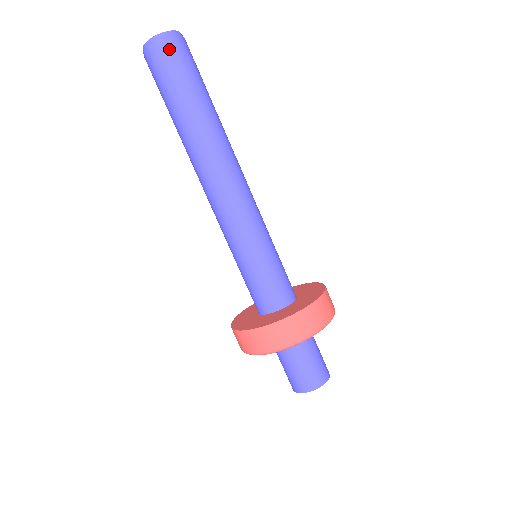
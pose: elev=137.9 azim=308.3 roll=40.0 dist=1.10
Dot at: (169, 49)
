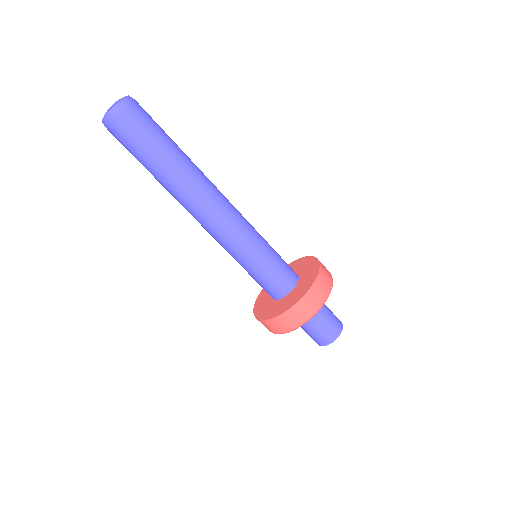
Dot at: (134, 112)
